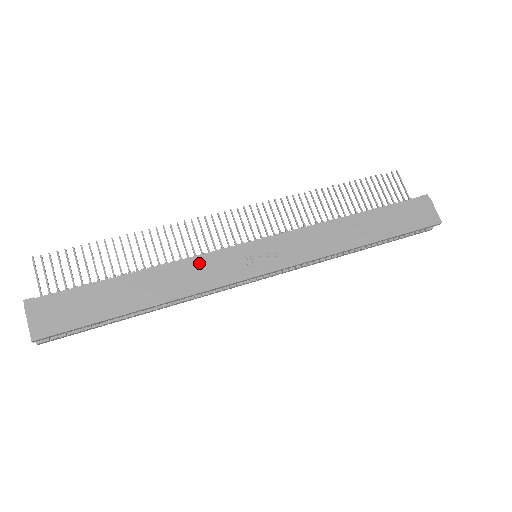
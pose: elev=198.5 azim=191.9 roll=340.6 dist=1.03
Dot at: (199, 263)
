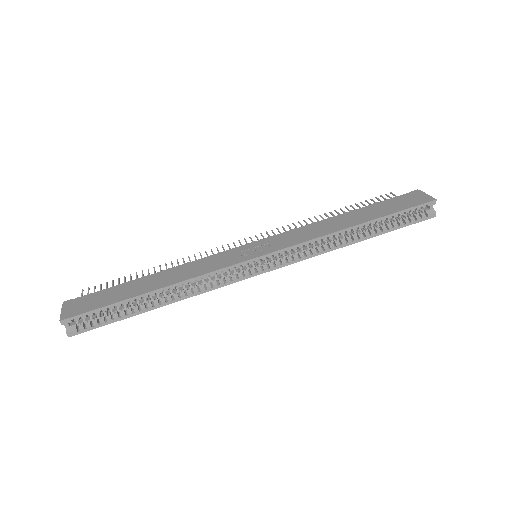
Dot at: (202, 261)
